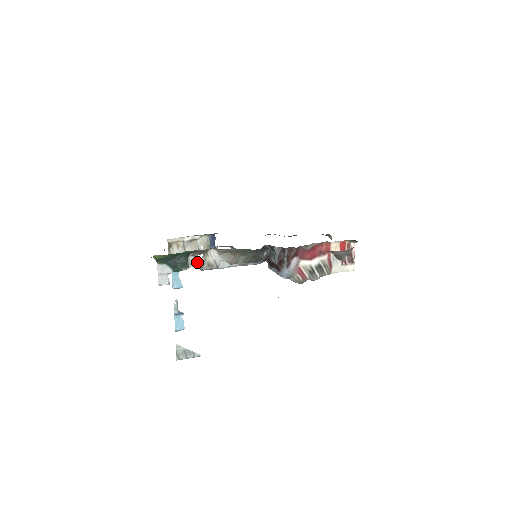
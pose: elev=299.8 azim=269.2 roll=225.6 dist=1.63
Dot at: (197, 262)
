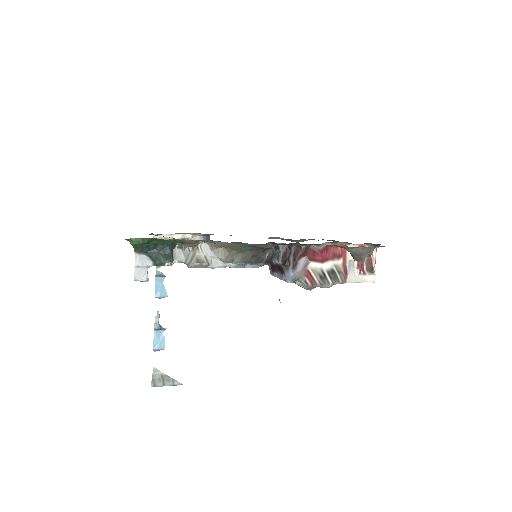
Dot at: (184, 256)
